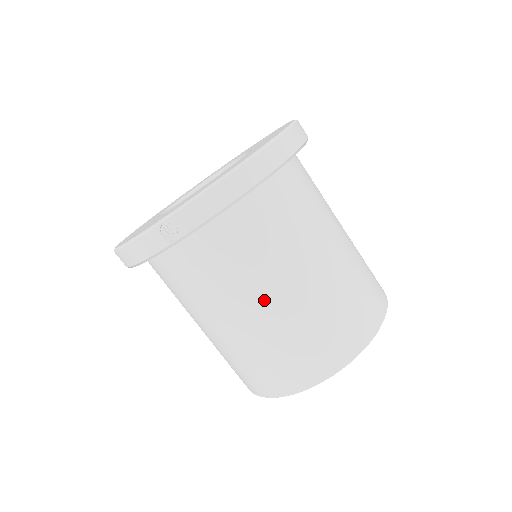
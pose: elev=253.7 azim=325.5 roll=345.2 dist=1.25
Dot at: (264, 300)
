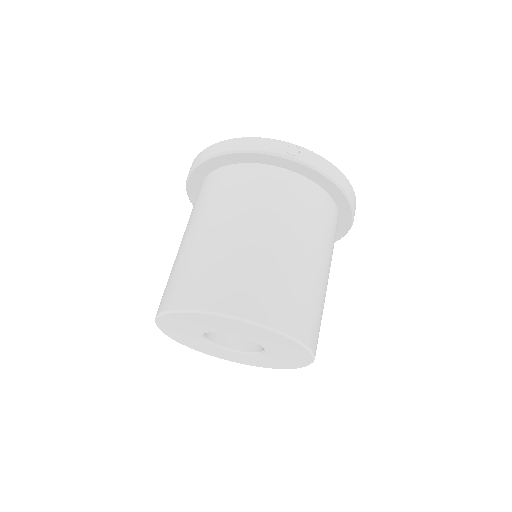
Dot at: (289, 240)
